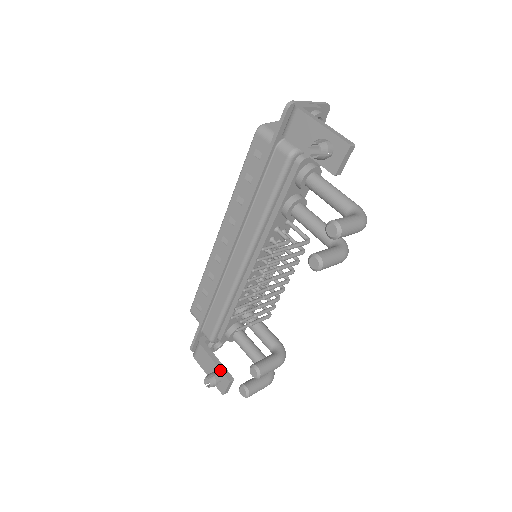
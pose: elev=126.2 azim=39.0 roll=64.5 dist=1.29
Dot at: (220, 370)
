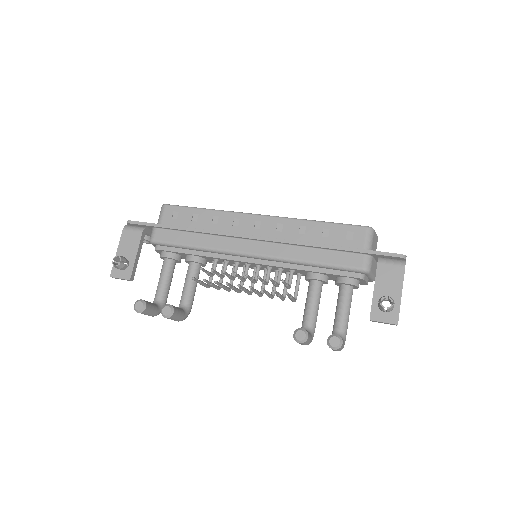
Dot at: (133, 265)
